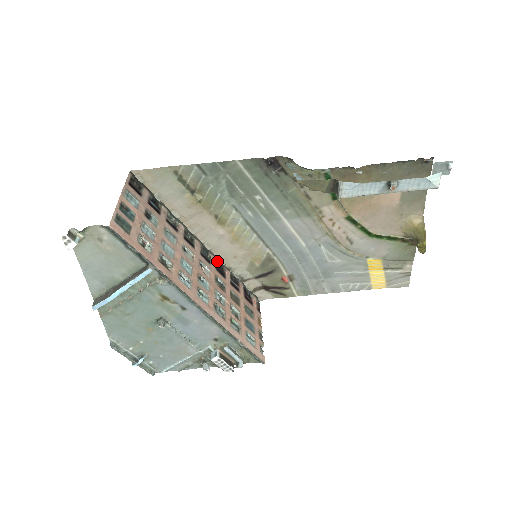
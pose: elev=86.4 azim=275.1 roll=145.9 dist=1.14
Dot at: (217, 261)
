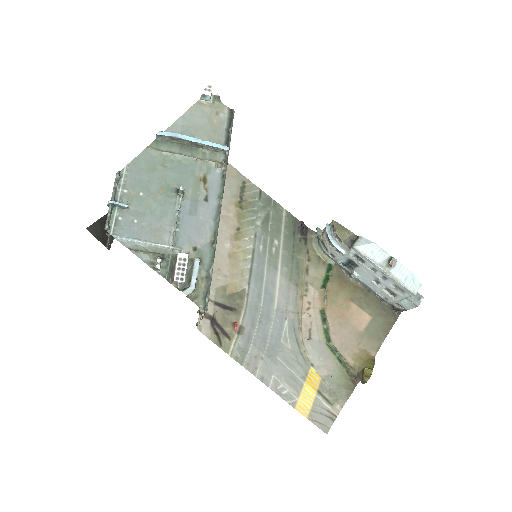
Dot at: occluded
